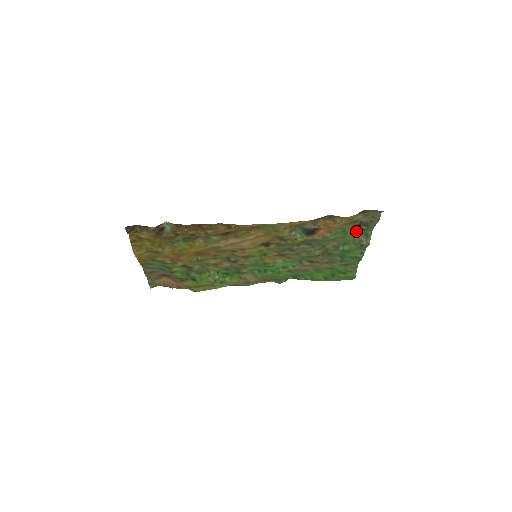
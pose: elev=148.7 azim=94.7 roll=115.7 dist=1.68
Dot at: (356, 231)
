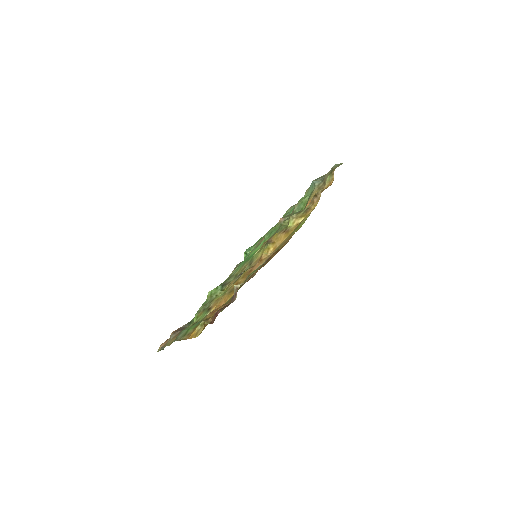
Dot at: (309, 187)
